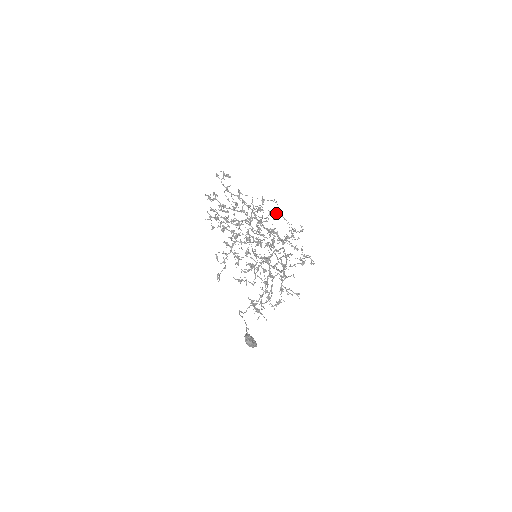
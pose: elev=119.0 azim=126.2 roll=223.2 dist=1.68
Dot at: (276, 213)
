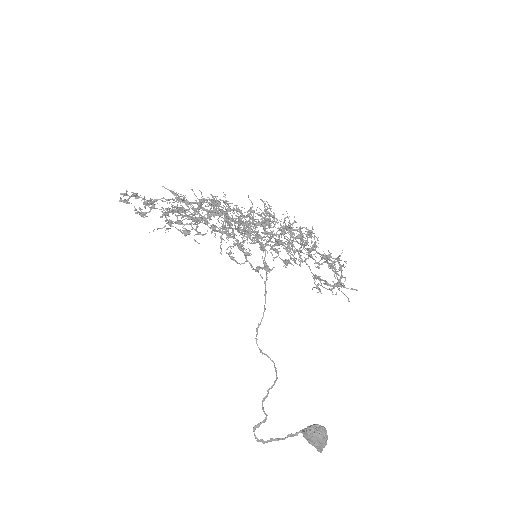
Dot at: occluded
